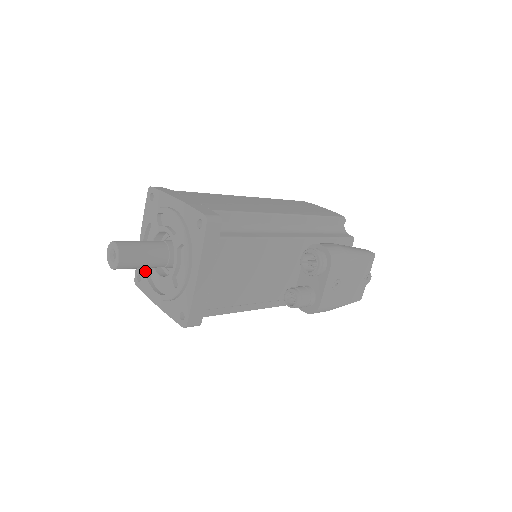
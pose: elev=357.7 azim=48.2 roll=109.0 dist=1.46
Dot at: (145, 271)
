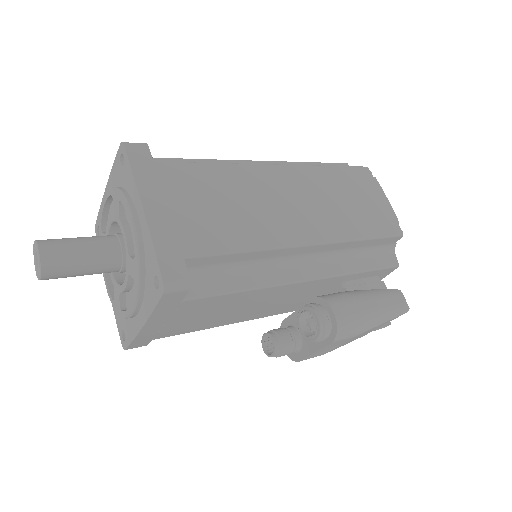
Dot at: occluded
